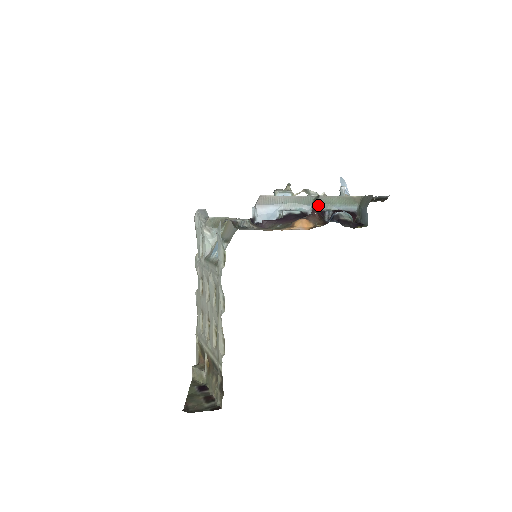
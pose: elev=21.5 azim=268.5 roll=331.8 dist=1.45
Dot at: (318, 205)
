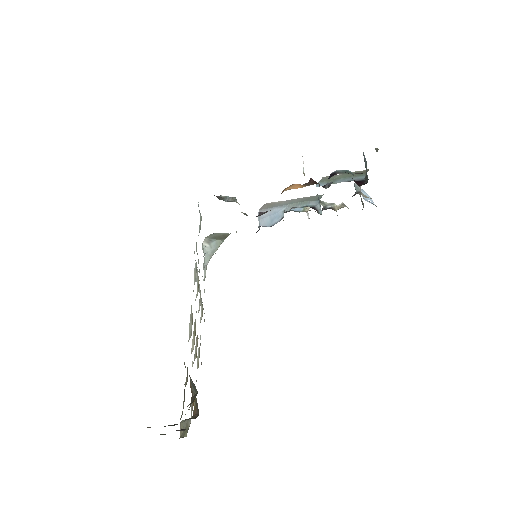
Dot at: (319, 183)
